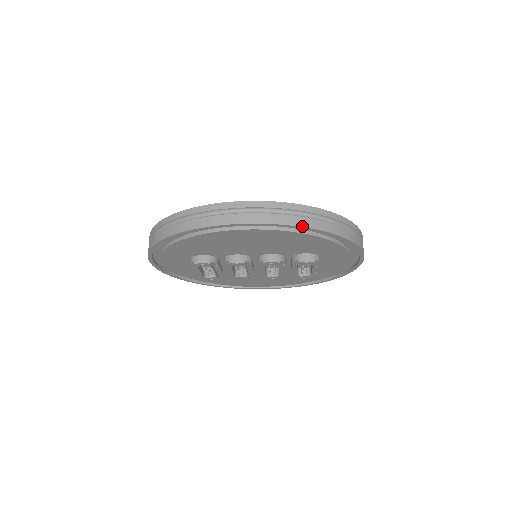
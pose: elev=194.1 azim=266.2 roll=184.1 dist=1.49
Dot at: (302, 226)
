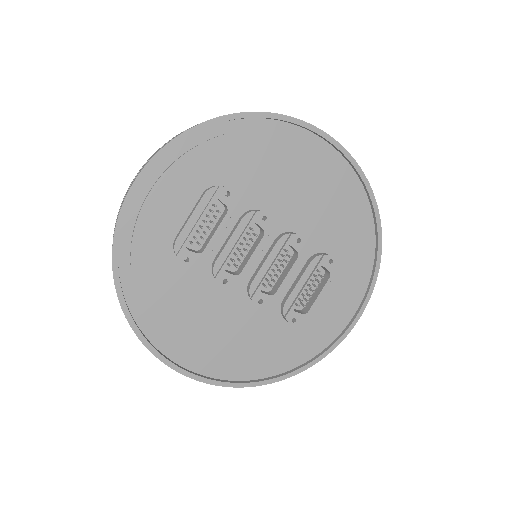
Dot at: (367, 180)
